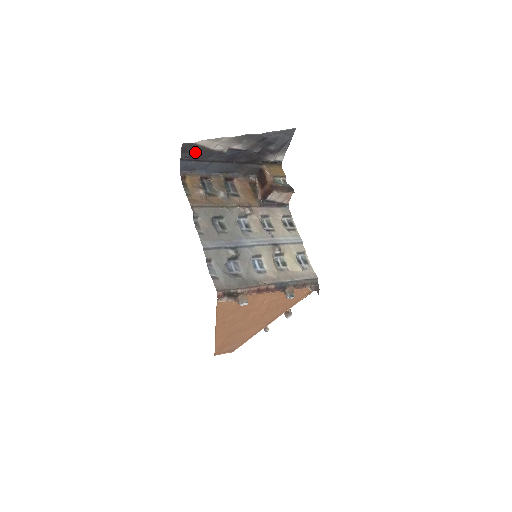
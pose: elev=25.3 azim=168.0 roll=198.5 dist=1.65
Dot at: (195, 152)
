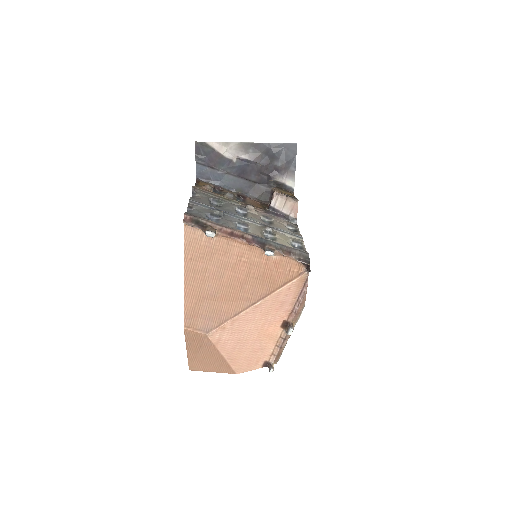
Dot at: (208, 156)
